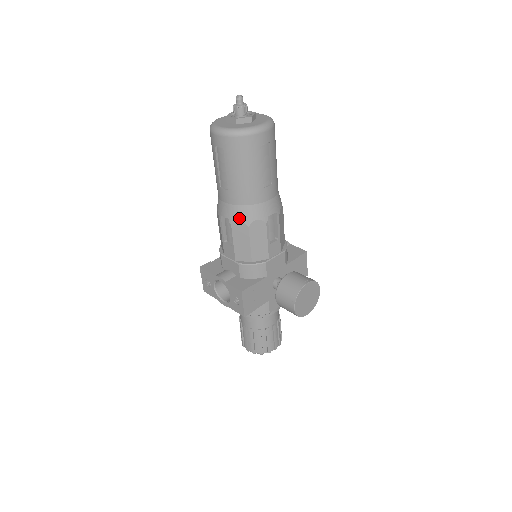
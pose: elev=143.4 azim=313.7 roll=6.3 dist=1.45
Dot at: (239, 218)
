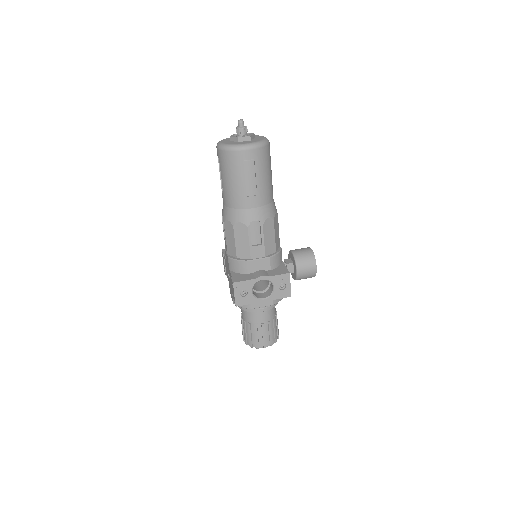
Dot at: (267, 216)
